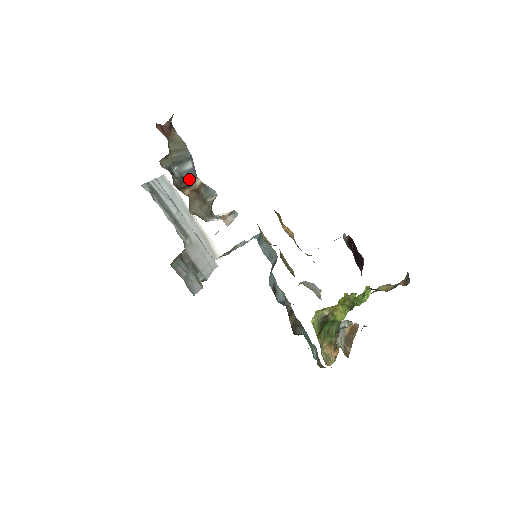
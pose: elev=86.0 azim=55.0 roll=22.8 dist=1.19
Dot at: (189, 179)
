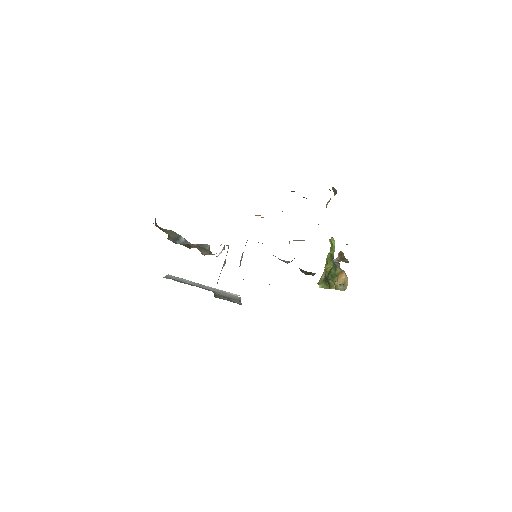
Dot at: (188, 244)
